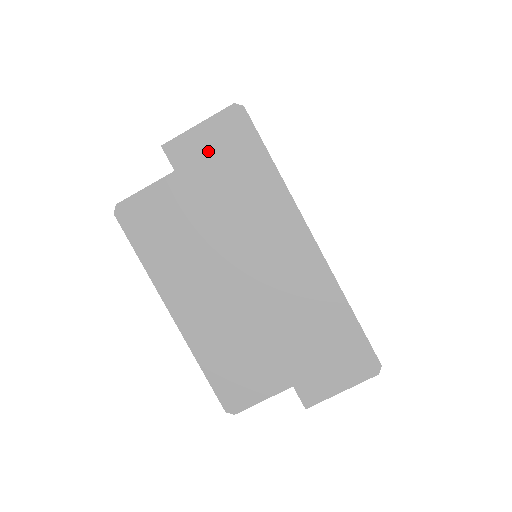
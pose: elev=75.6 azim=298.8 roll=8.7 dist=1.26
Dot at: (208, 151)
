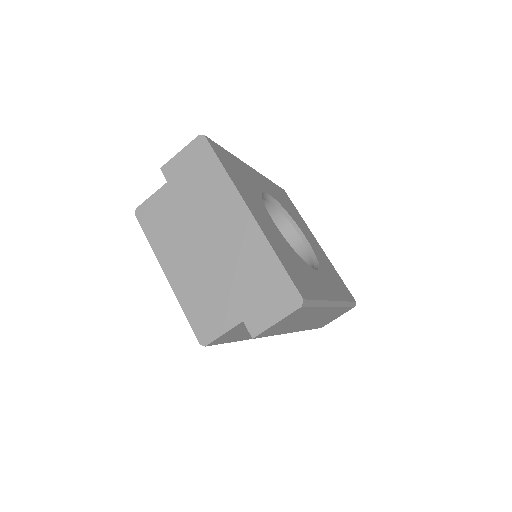
Dot at: (185, 166)
